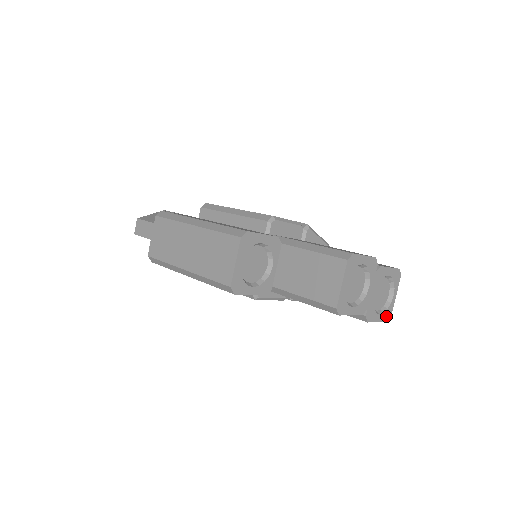
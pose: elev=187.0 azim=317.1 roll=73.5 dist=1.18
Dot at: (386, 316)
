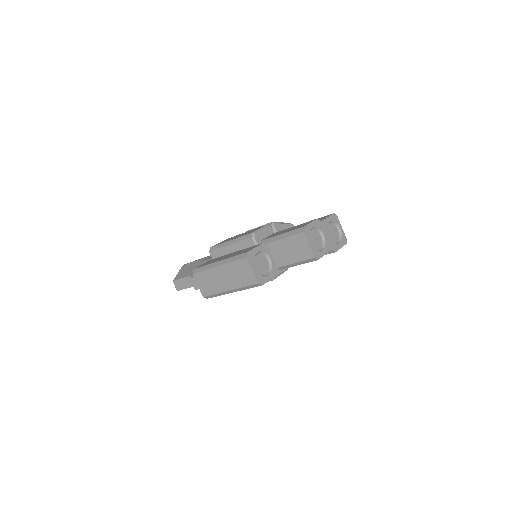
Dot at: (344, 241)
